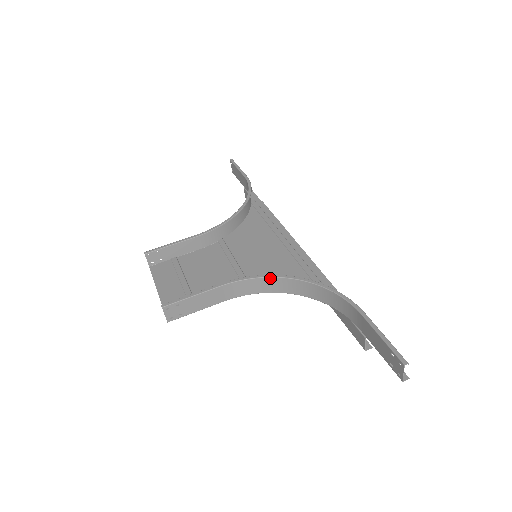
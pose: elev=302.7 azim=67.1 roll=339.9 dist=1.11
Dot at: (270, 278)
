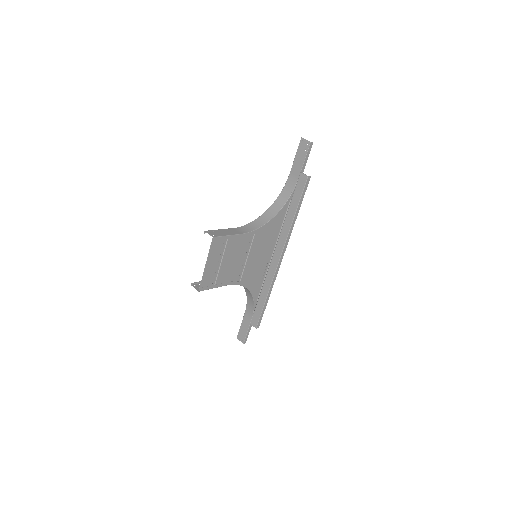
Dot at: (256, 220)
